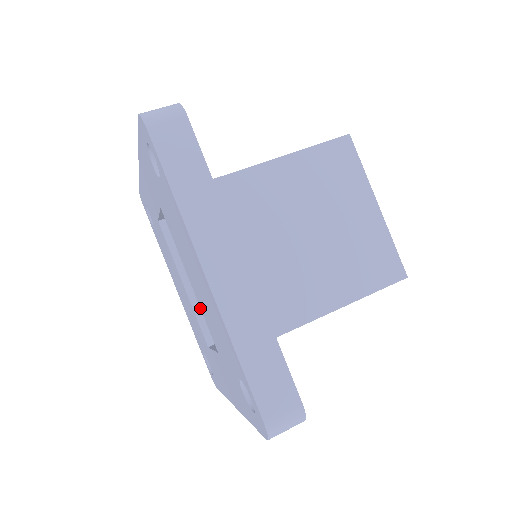
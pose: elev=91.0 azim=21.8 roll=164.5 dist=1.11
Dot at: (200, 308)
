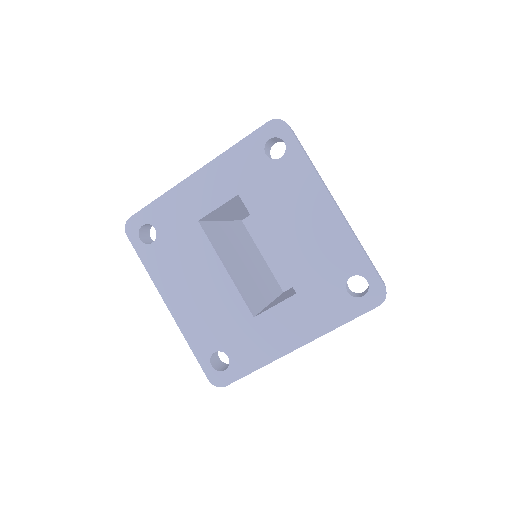
Dot at: (239, 288)
